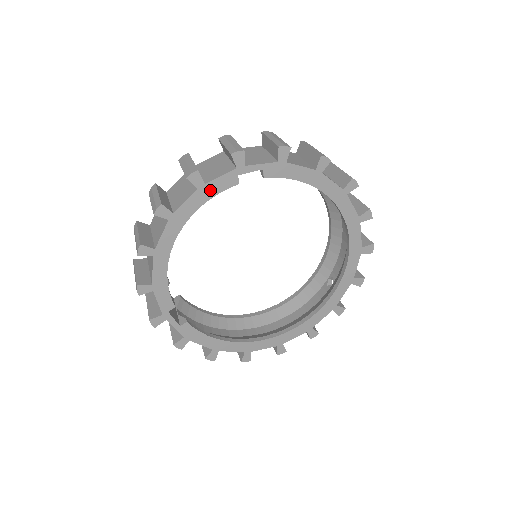
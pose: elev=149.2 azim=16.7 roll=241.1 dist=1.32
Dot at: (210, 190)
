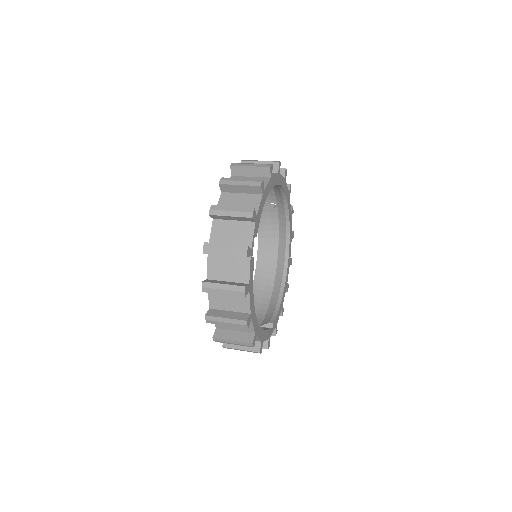
Dot at: (251, 281)
